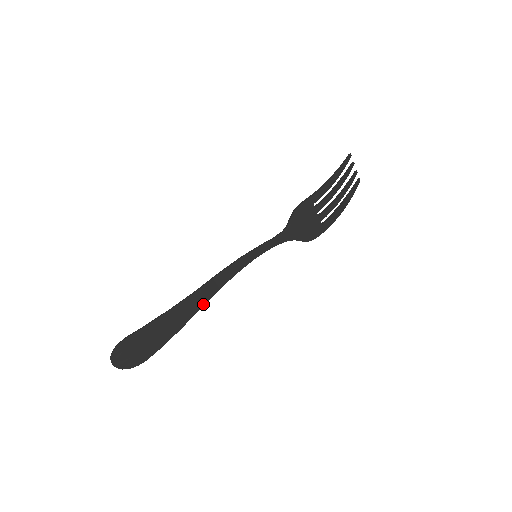
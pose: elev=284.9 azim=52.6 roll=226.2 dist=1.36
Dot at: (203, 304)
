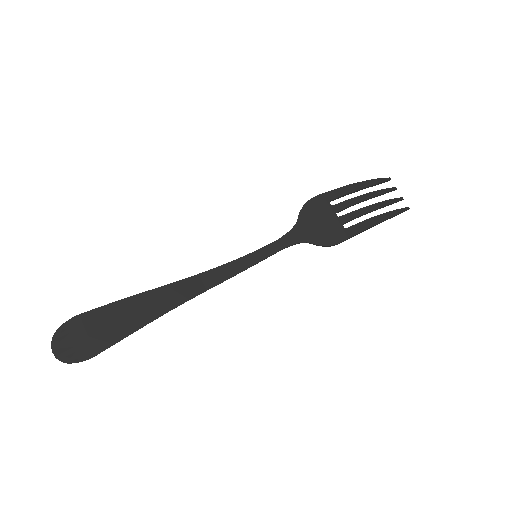
Dot at: (181, 302)
